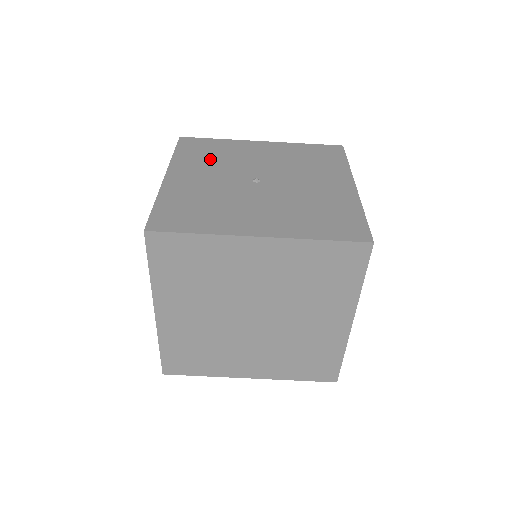
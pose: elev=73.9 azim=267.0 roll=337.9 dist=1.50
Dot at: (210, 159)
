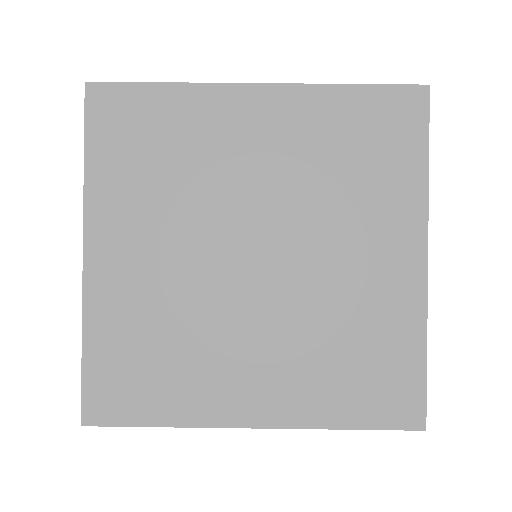
Dot at: occluded
